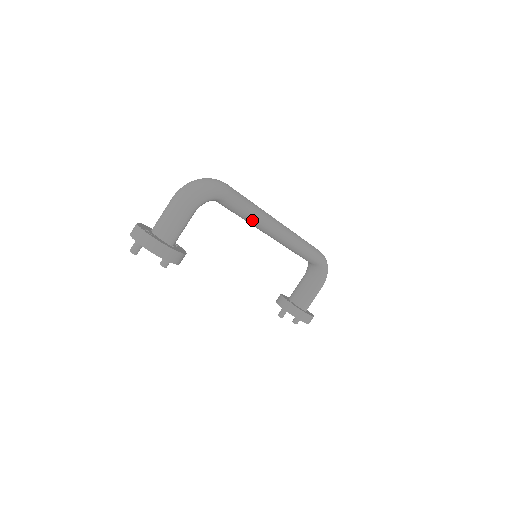
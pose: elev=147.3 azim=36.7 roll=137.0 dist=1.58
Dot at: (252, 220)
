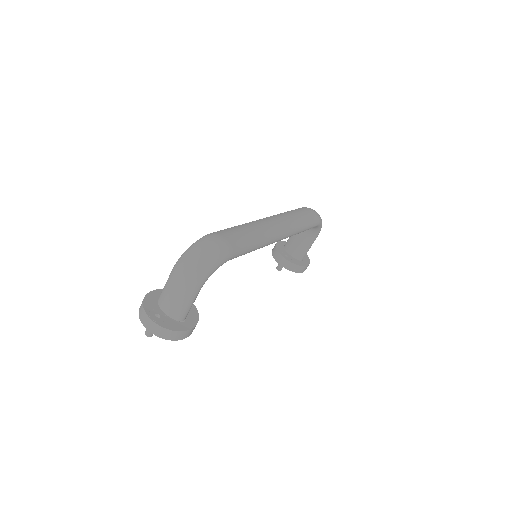
Dot at: occluded
